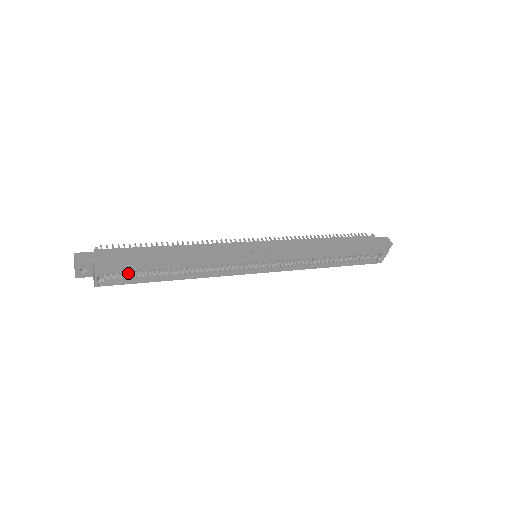
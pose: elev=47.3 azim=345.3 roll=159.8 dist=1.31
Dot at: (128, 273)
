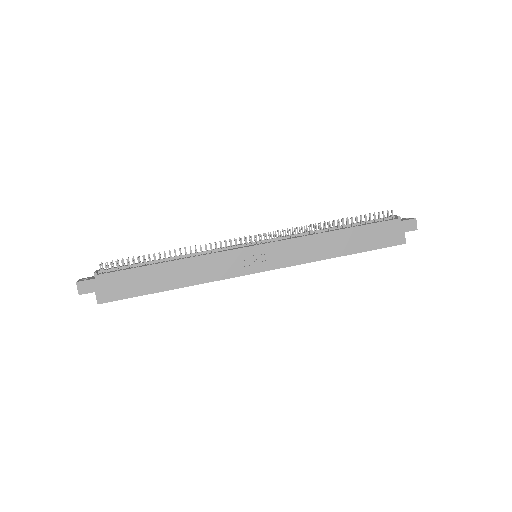
Dot at: occluded
